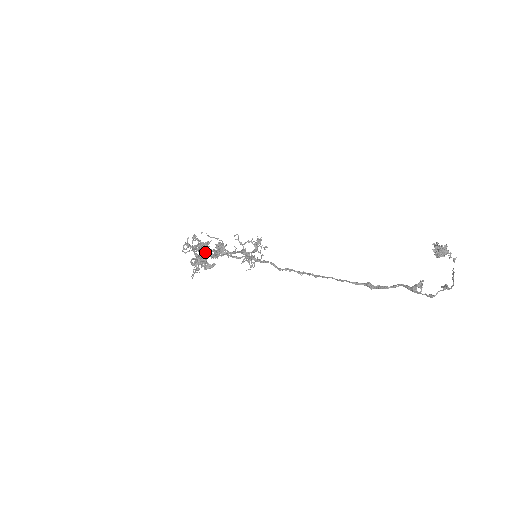
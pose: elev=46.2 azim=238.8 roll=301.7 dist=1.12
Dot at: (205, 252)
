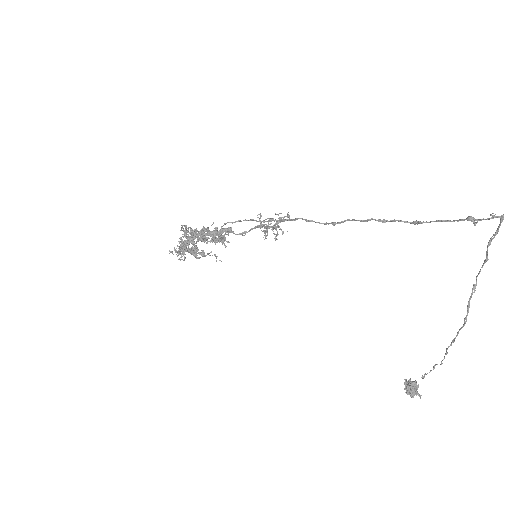
Dot at: occluded
